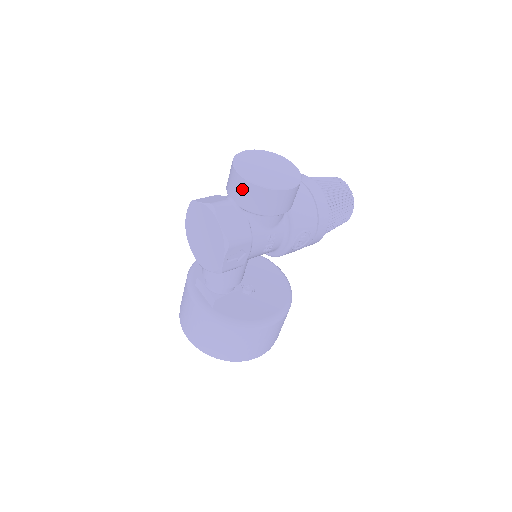
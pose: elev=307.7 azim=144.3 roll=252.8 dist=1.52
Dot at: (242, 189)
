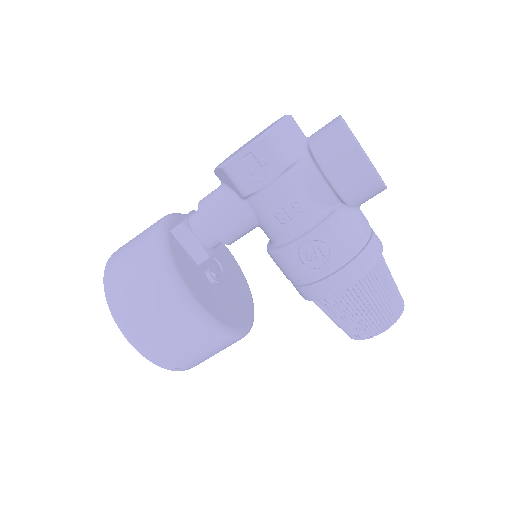
Dot at: (328, 126)
